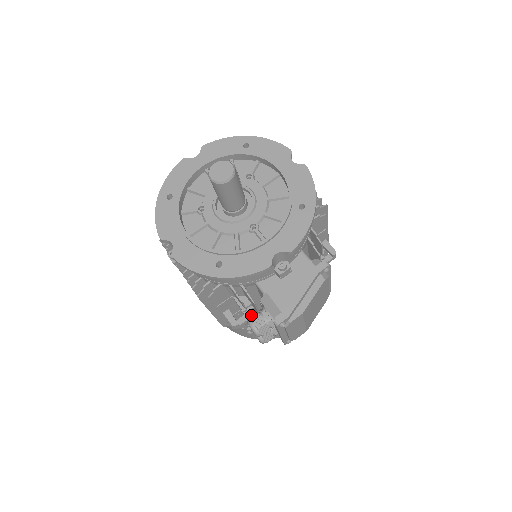
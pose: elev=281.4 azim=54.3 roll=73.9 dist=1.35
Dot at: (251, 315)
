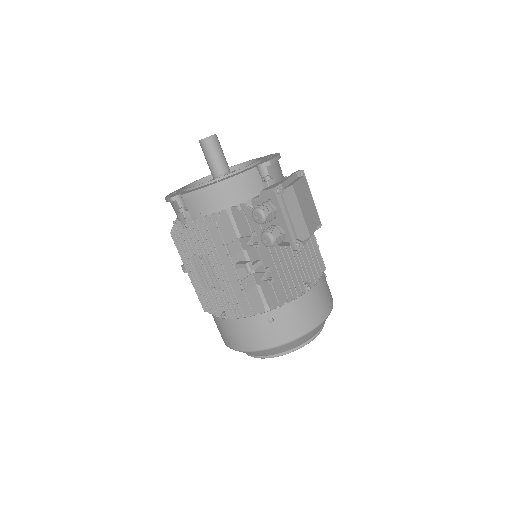
Dot at: (262, 269)
